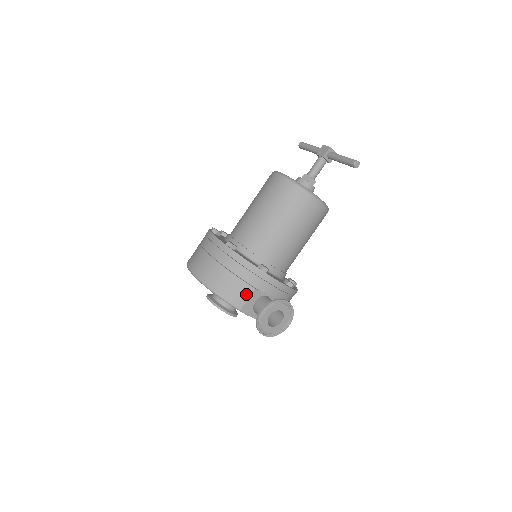
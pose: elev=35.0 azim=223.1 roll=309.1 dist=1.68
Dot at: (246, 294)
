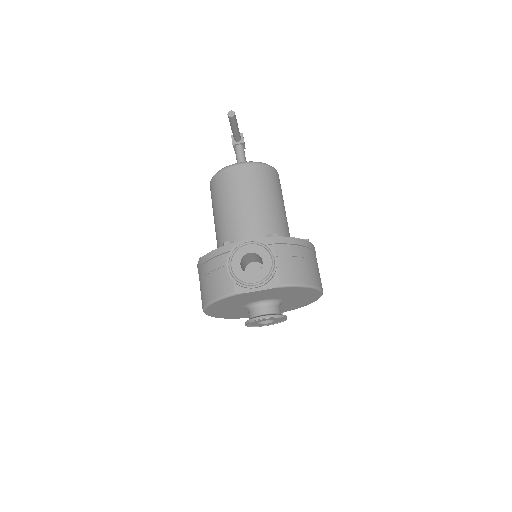
Dot at: (228, 276)
